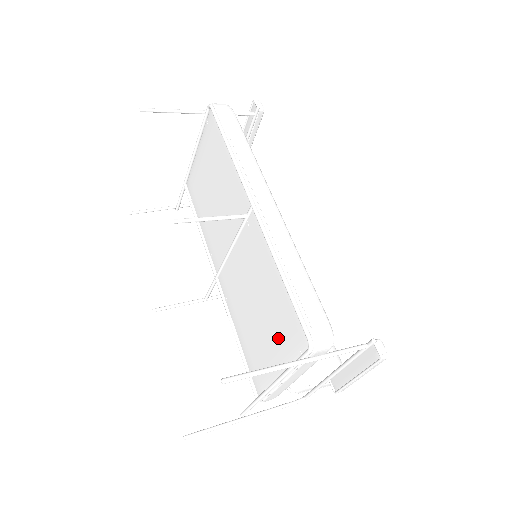
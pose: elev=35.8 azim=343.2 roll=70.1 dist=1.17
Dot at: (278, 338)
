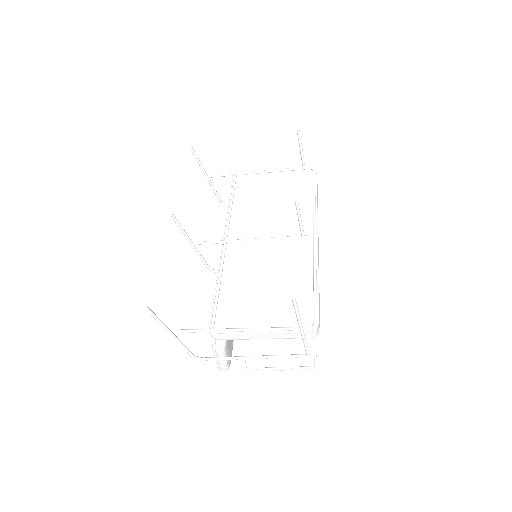
Dot at: (278, 308)
